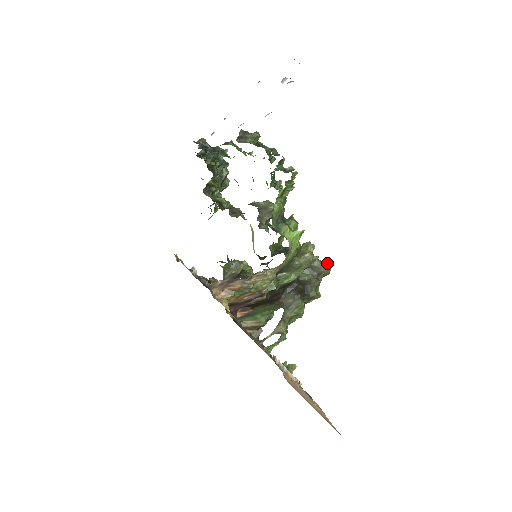
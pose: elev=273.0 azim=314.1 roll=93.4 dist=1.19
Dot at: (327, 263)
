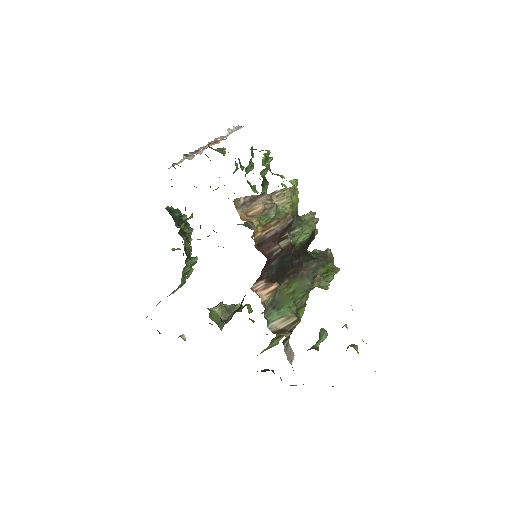
Dot at: (327, 250)
